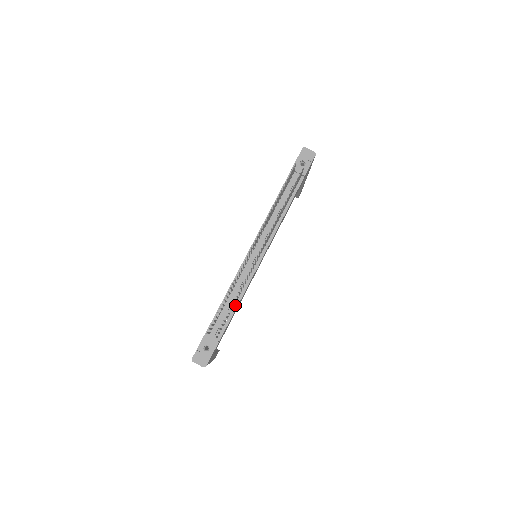
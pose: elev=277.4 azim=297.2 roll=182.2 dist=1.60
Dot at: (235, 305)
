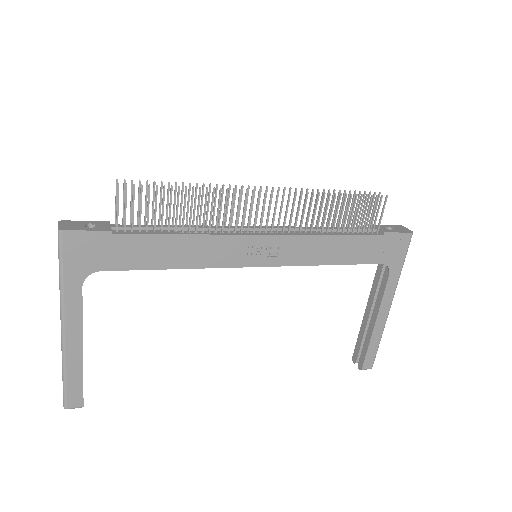
Dot at: (178, 233)
